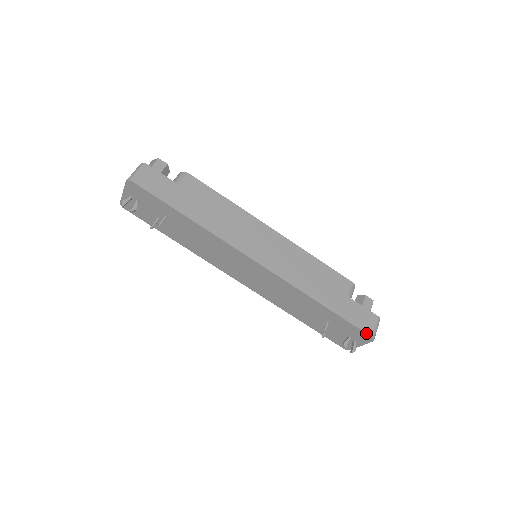
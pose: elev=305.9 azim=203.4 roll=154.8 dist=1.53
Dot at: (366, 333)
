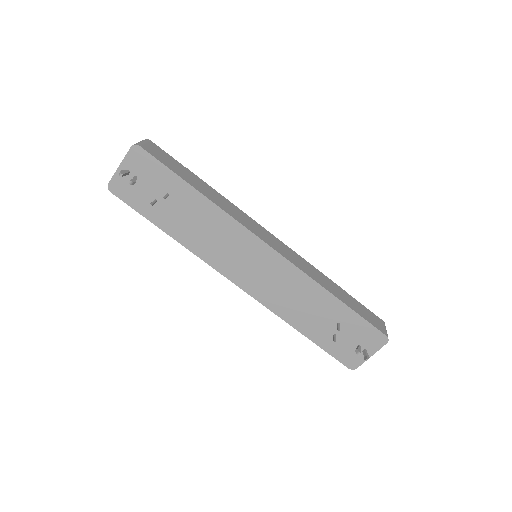
Dot at: (381, 331)
